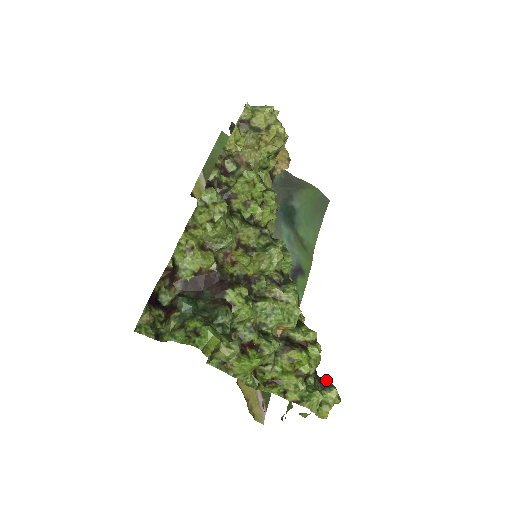
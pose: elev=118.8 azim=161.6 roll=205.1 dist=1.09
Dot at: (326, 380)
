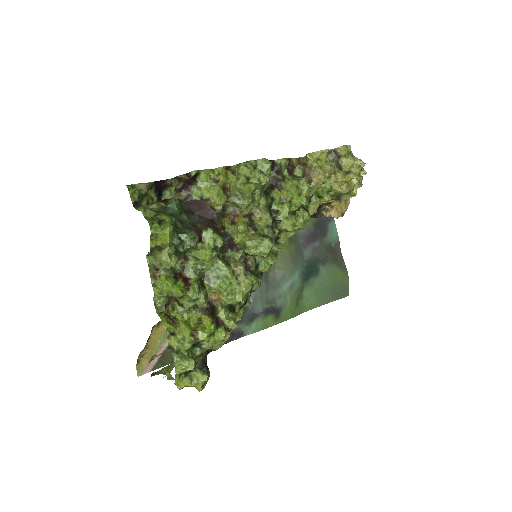
Dot at: occluded
